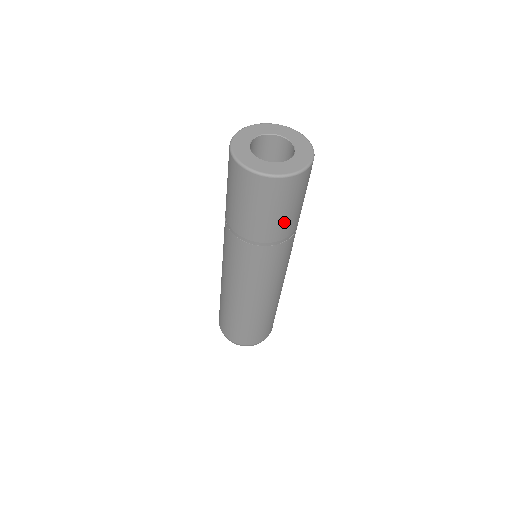
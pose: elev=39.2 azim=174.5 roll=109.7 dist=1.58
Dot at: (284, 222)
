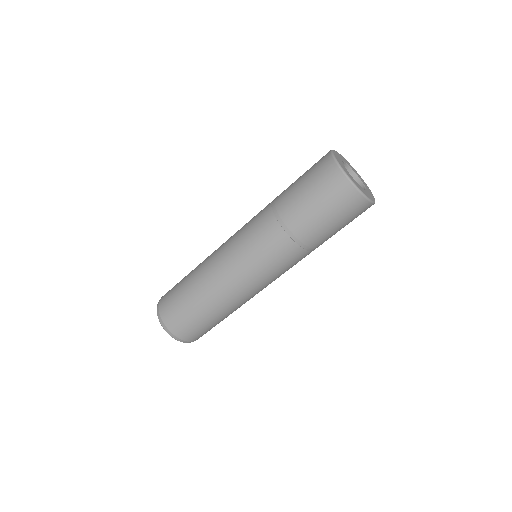
Dot at: occluded
